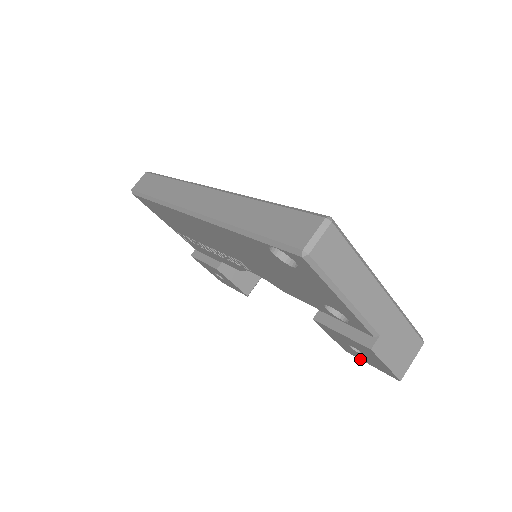
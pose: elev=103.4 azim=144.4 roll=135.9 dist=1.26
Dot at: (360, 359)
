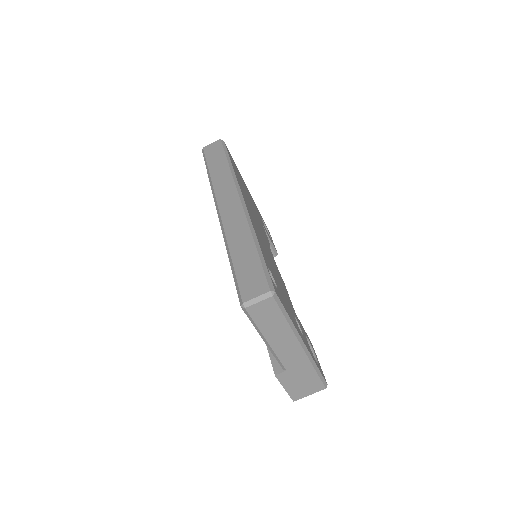
Dot at: occluded
